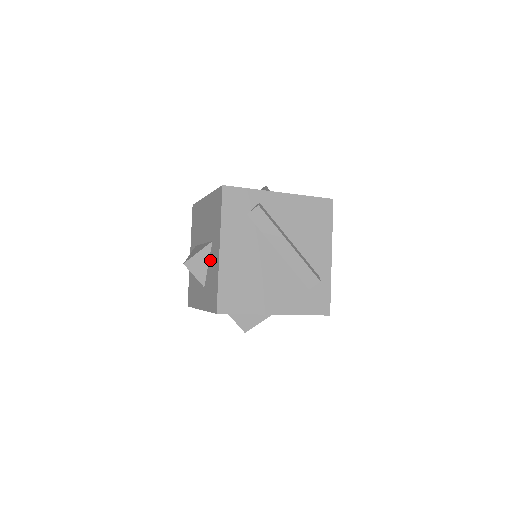
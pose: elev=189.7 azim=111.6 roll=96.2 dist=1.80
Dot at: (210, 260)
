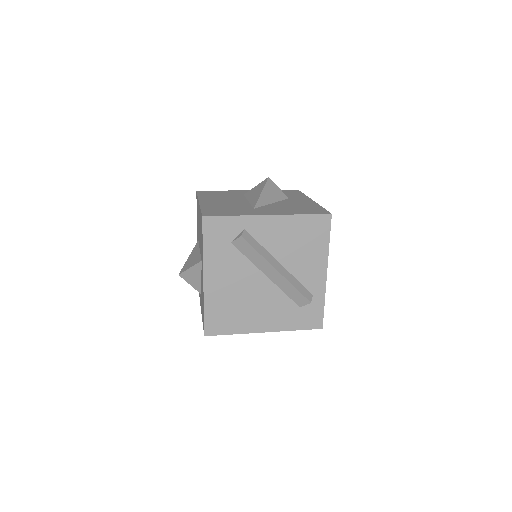
Dot at: (201, 277)
